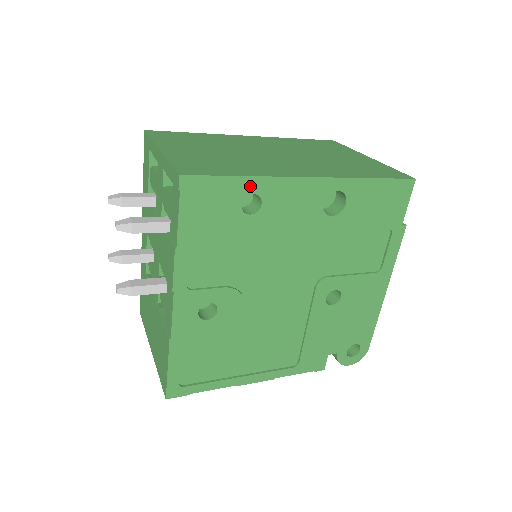
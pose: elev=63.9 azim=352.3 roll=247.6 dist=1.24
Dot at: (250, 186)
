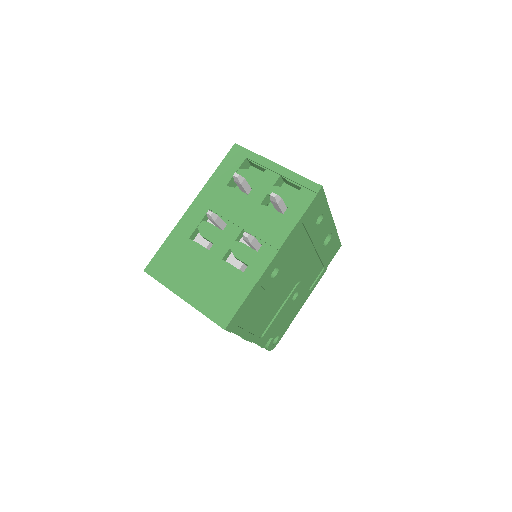
Dot at: (325, 209)
